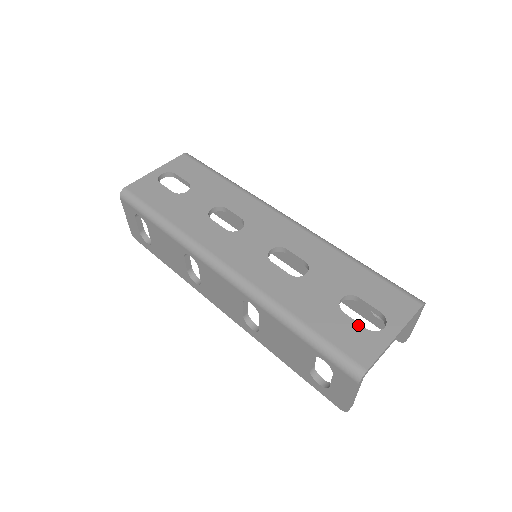
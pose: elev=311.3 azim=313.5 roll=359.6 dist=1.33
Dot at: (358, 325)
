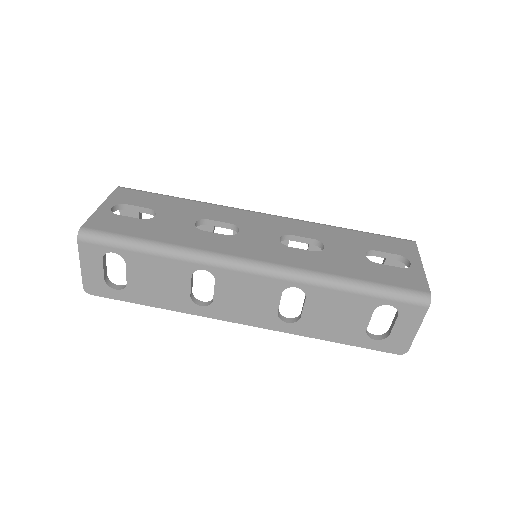
Dot at: (394, 267)
